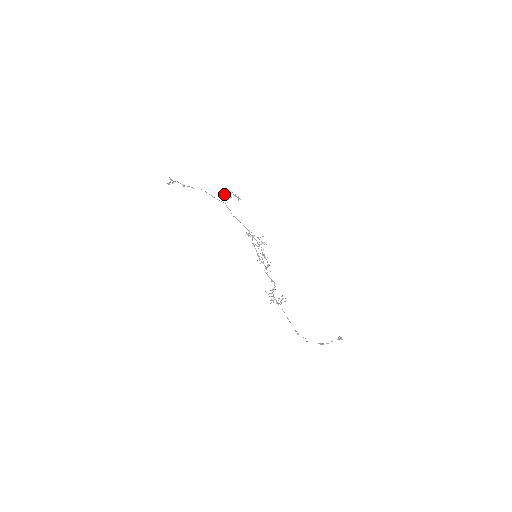
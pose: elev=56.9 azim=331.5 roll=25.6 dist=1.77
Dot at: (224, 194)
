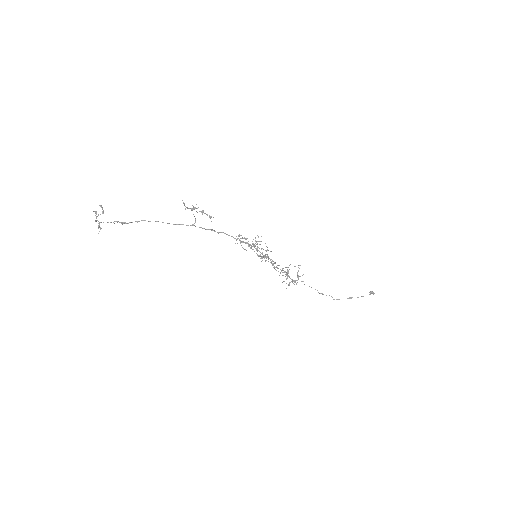
Dot at: occluded
